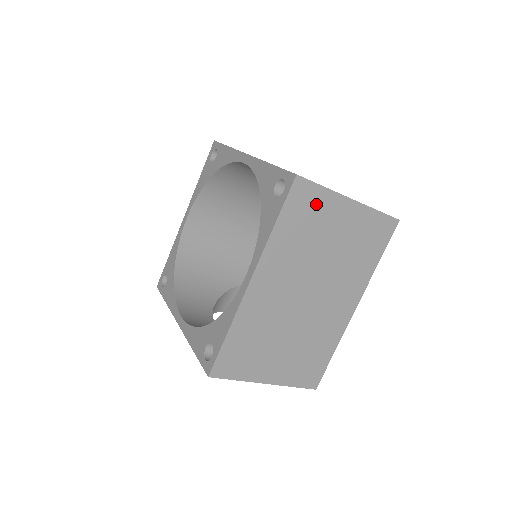
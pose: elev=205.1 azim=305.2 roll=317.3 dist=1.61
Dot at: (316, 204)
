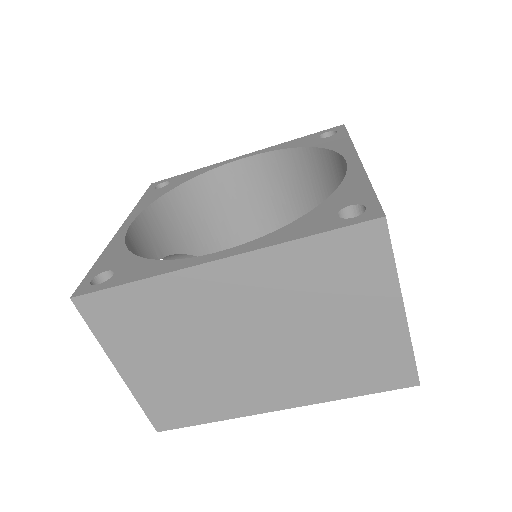
Dot at: (367, 270)
